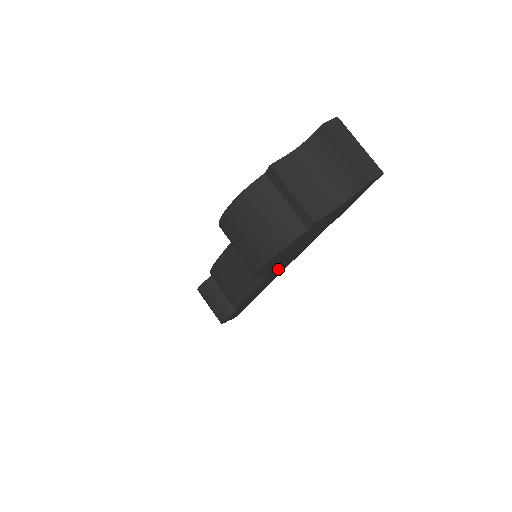
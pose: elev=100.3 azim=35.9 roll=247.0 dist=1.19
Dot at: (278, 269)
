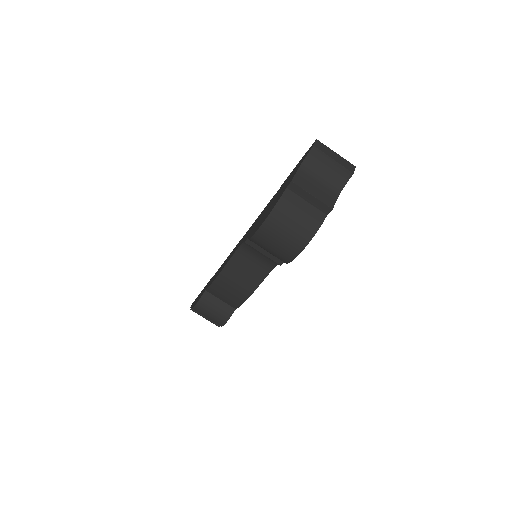
Dot at: occluded
